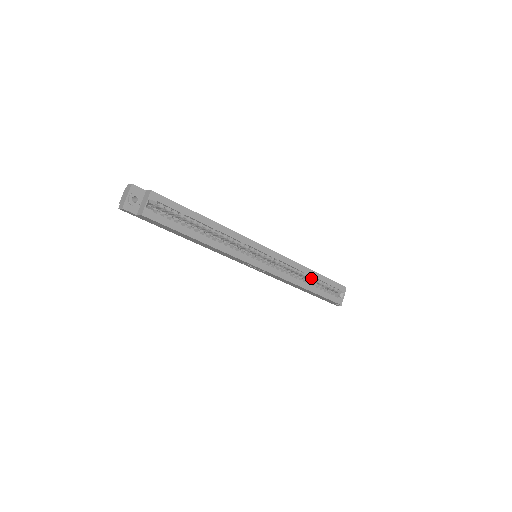
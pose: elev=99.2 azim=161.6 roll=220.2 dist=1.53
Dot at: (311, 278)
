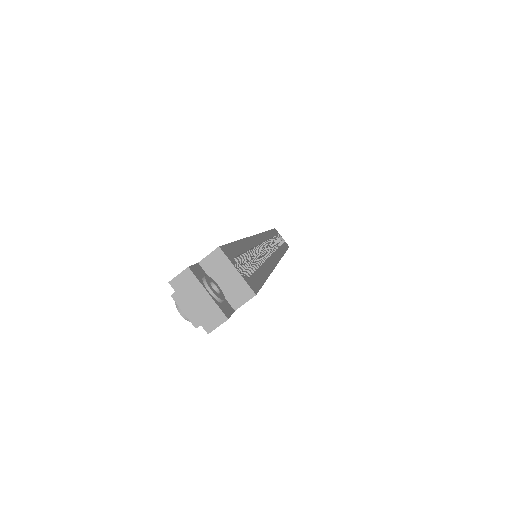
Dot at: (274, 239)
